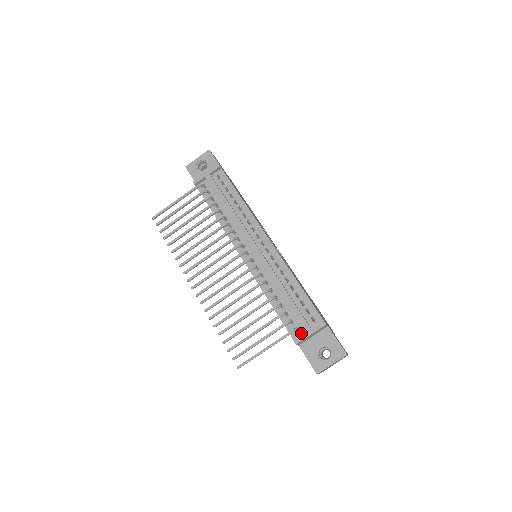
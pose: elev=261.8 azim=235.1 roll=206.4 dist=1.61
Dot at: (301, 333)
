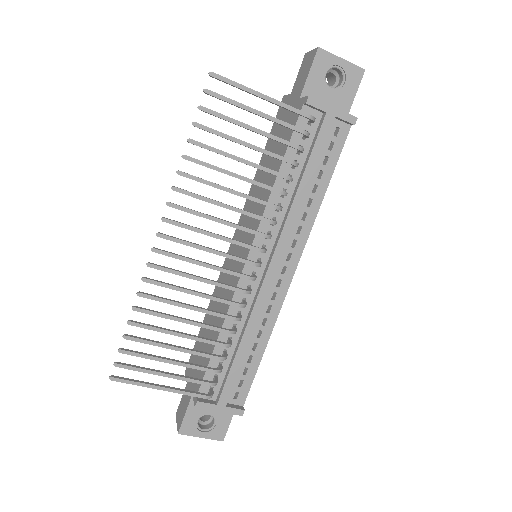
Dot at: occluded
